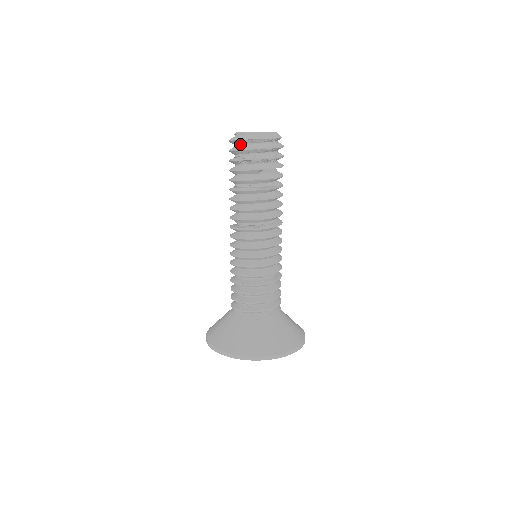
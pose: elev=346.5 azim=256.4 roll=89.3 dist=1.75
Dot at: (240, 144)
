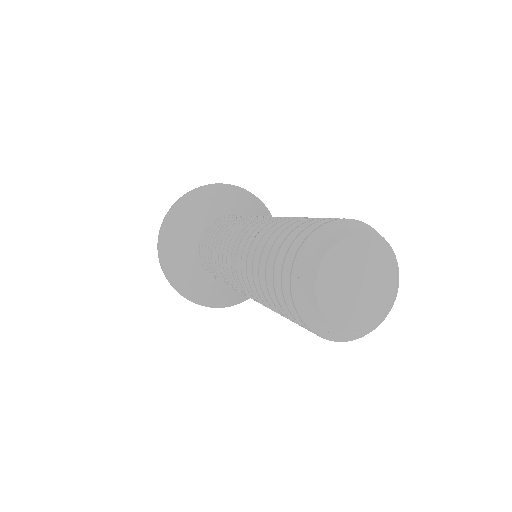
Dot at: occluded
